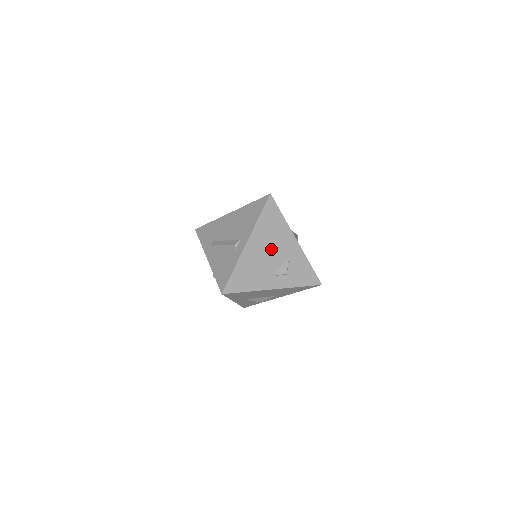
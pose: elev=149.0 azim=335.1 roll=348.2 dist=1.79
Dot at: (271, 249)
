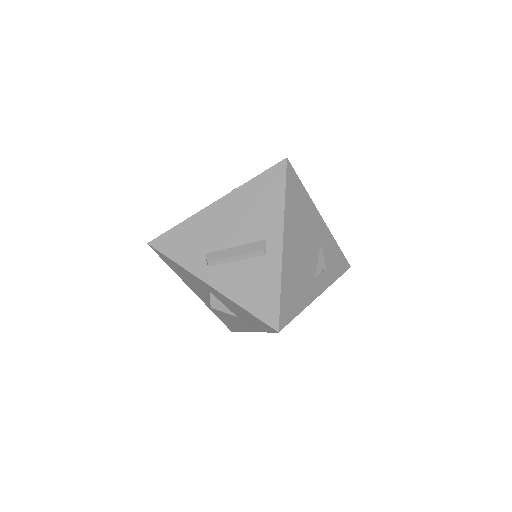
Dot at: (305, 240)
